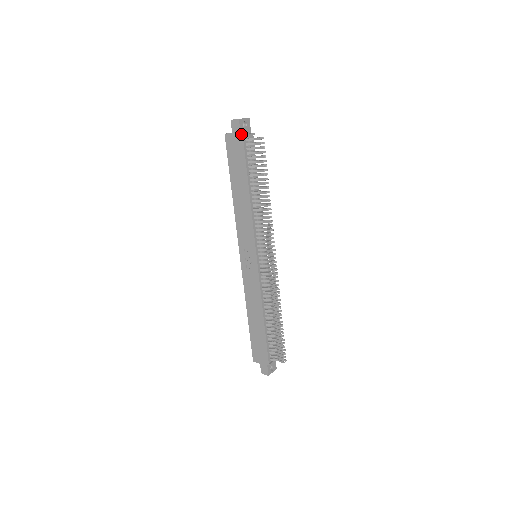
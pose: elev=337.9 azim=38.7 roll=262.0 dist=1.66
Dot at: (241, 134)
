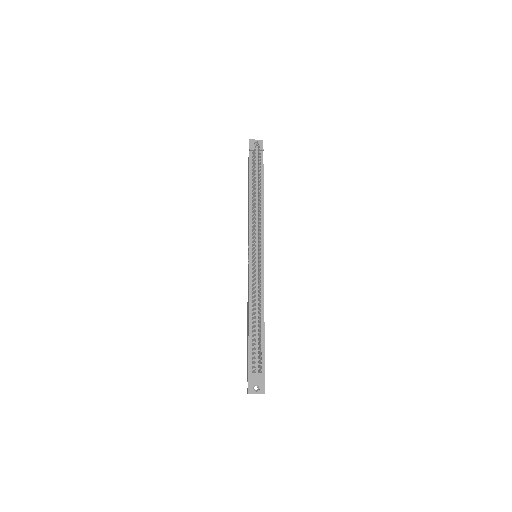
Dot at: (250, 150)
